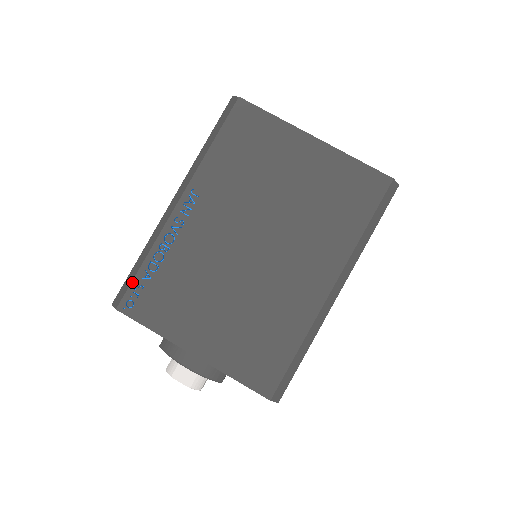
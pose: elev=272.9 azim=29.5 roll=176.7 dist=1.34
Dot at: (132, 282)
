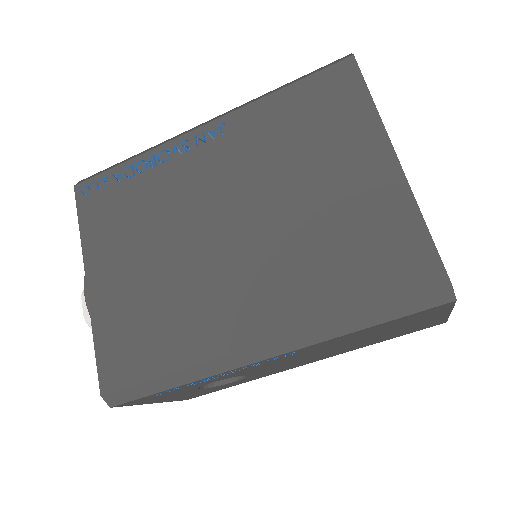
Dot at: (104, 172)
